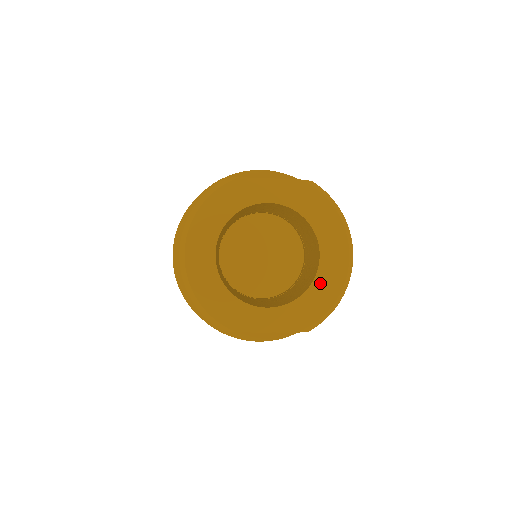
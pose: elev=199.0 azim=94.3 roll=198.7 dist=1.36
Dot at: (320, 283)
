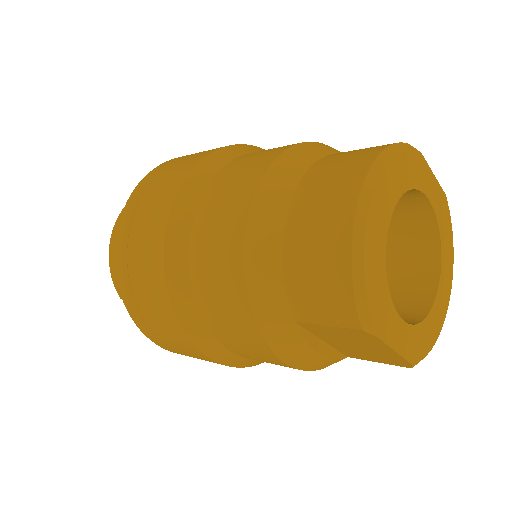
Dot at: (434, 314)
